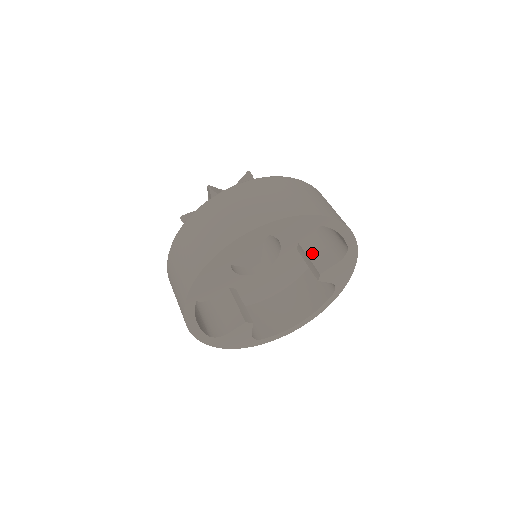
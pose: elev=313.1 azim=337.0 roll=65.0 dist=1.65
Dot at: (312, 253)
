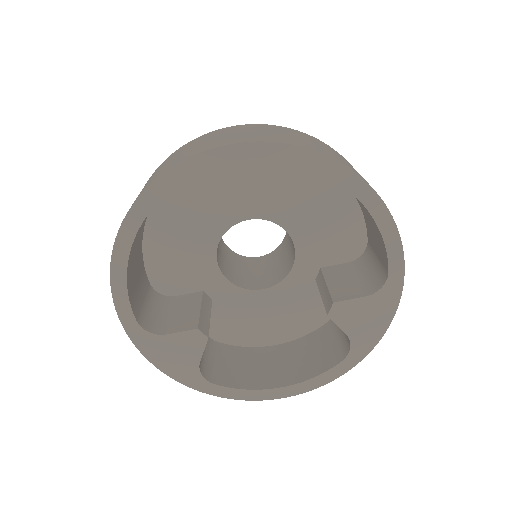
Dot at: (334, 280)
